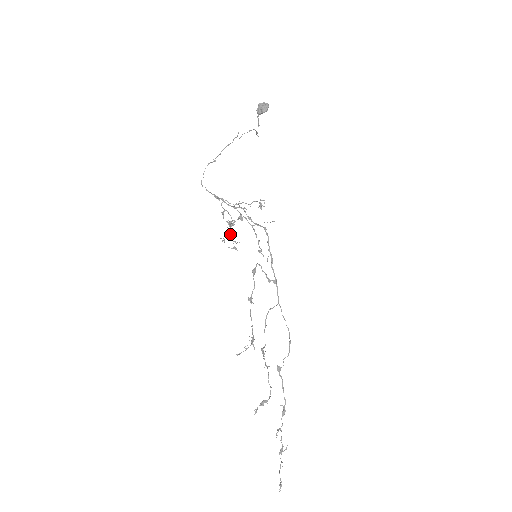
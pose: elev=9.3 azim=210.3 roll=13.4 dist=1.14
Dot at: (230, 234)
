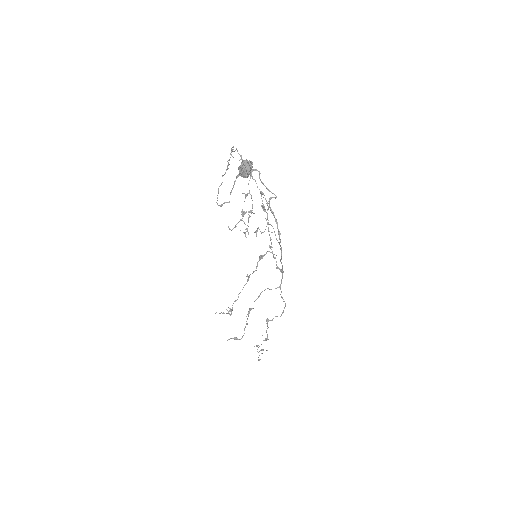
Dot at: (243, 221)
